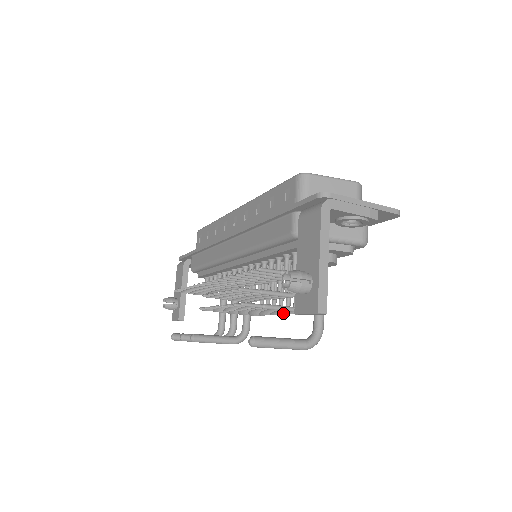
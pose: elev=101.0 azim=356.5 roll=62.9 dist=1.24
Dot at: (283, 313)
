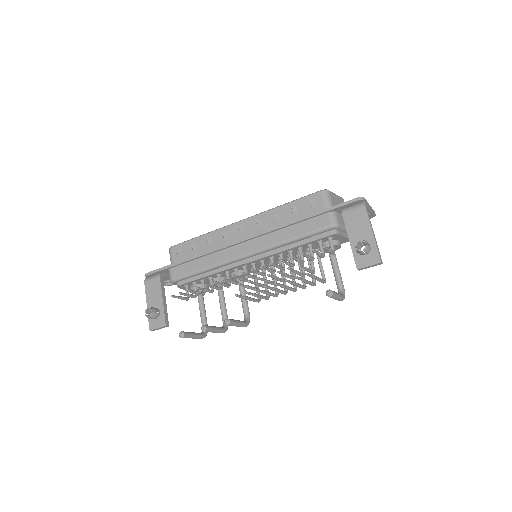
Dot at: (302, 288)
